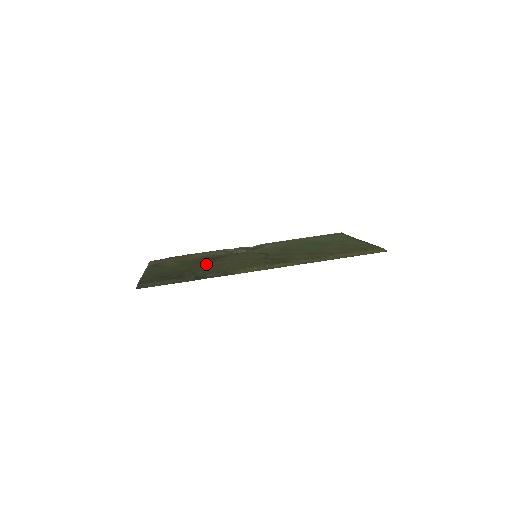
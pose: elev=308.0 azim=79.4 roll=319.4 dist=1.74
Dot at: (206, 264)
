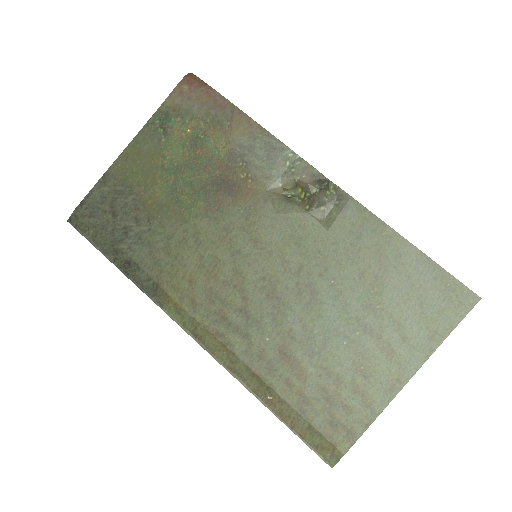
Dot at: (188, 212)
